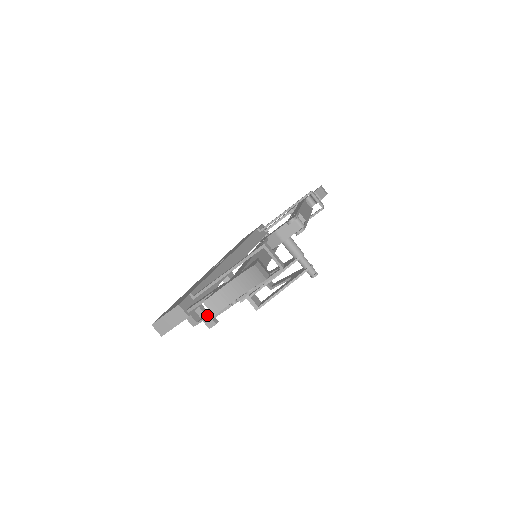
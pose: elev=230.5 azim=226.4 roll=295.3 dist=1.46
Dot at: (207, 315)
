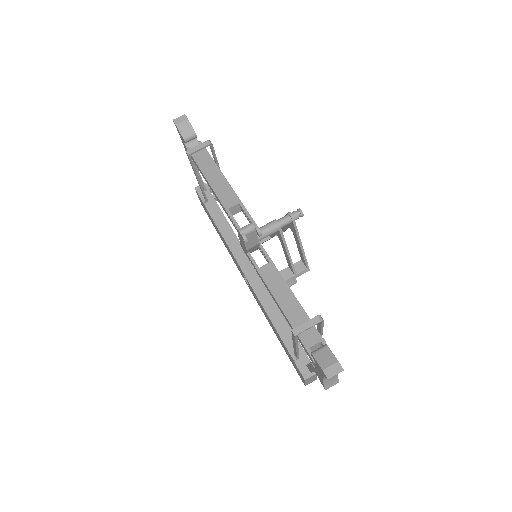
Dot at: occluded
